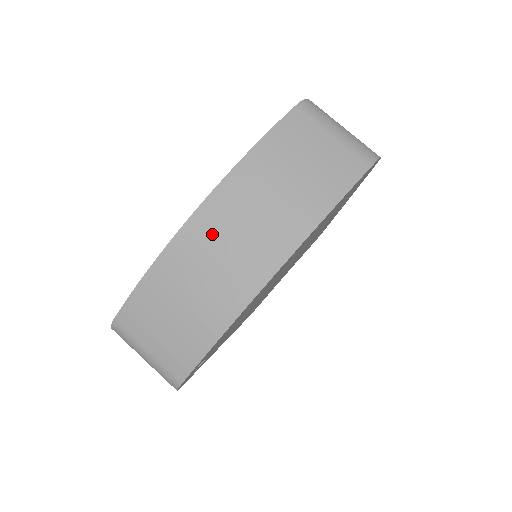
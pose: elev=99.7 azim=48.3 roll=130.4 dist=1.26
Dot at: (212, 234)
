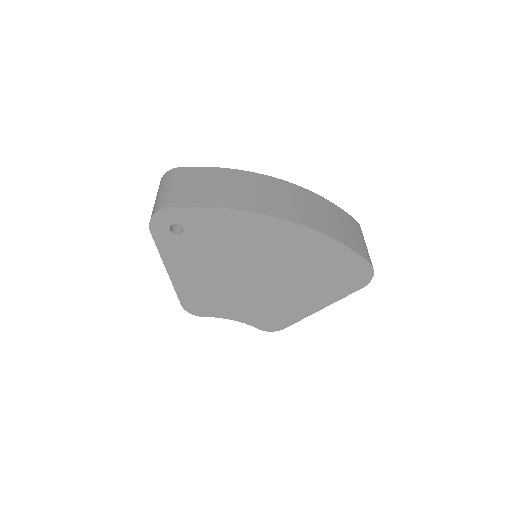
Dot at: (277, 188)
